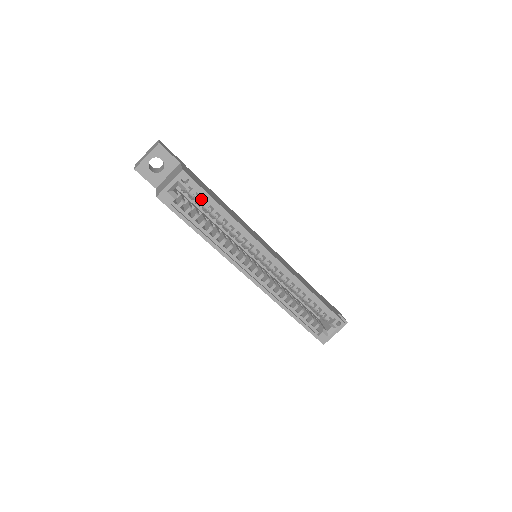
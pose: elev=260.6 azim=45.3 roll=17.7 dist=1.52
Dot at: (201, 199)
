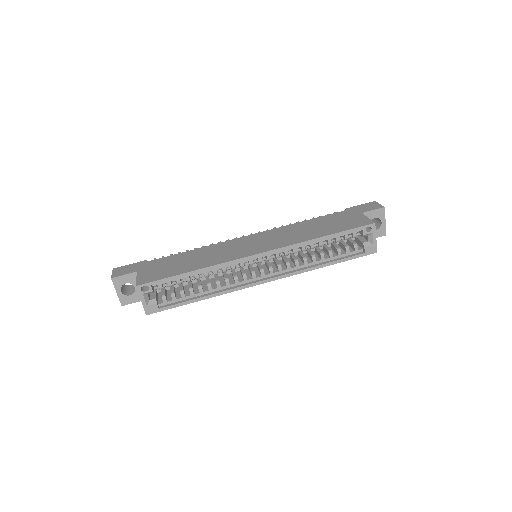
Dot at: (170, 283)
